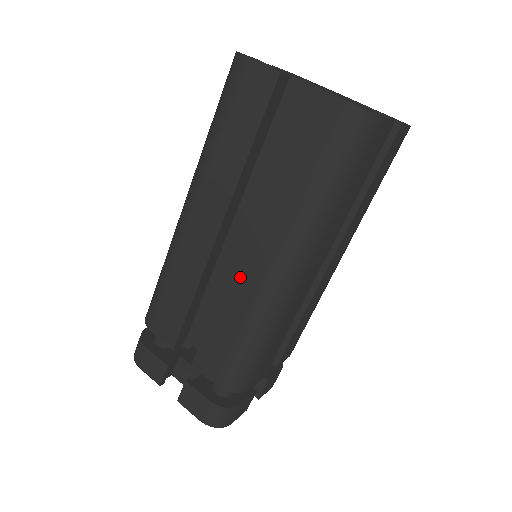
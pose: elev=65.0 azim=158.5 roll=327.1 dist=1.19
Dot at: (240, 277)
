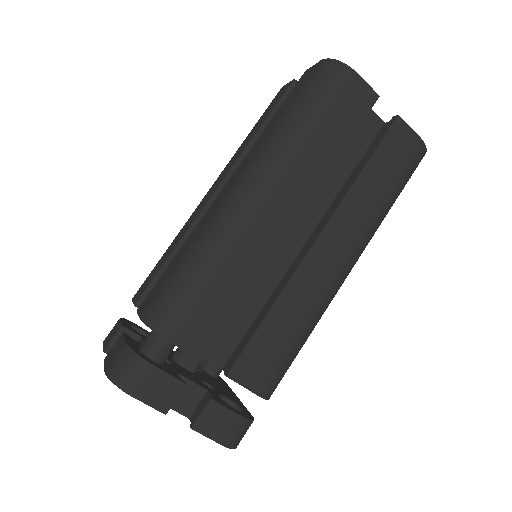
Dot at: (211, 209)
